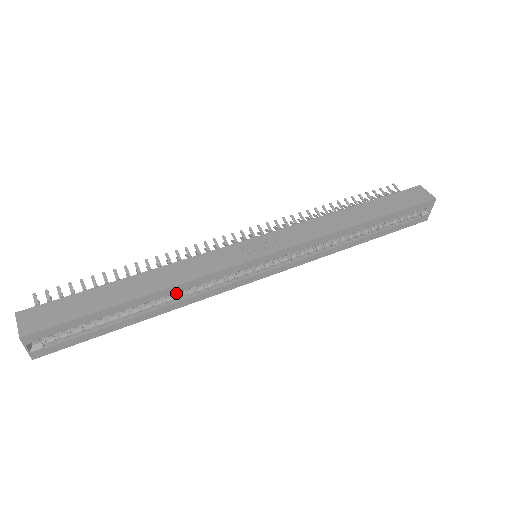
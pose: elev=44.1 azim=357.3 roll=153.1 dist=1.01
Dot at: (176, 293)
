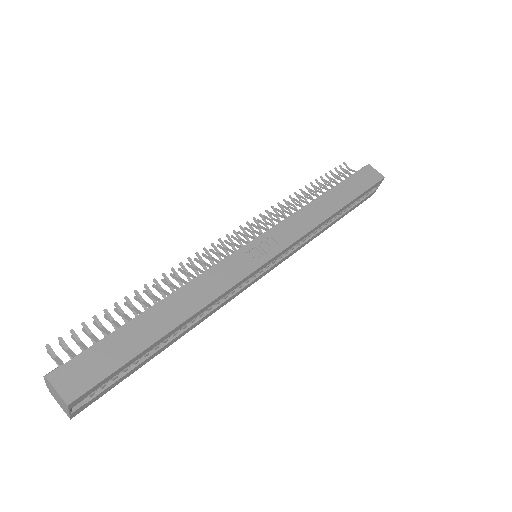
Dot at: occluded
